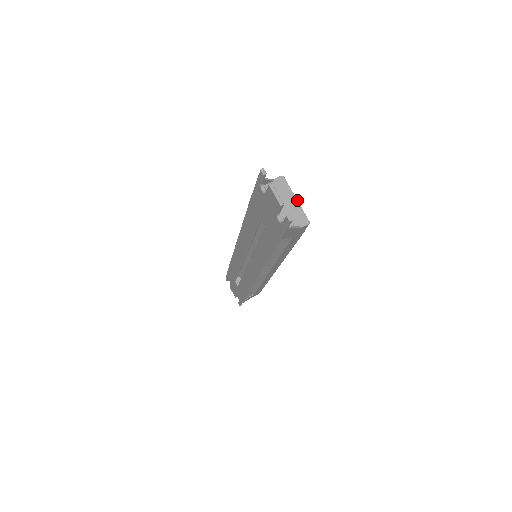
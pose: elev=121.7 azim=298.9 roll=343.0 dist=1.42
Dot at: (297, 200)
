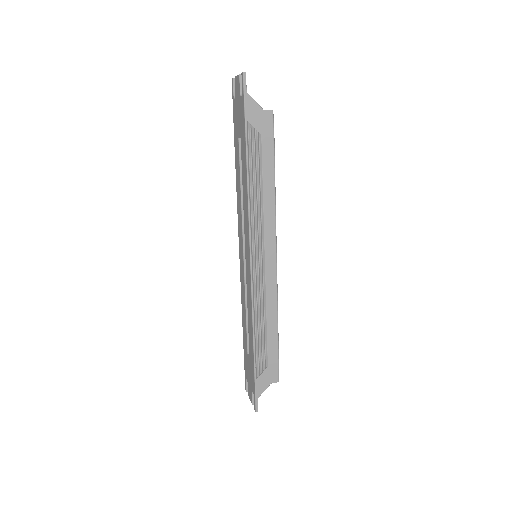
Dot at: occluded
